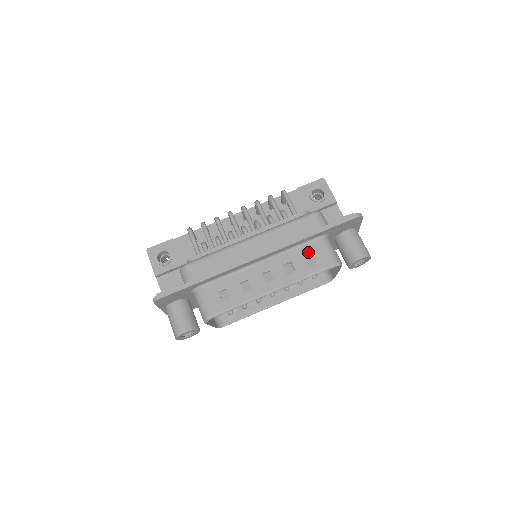
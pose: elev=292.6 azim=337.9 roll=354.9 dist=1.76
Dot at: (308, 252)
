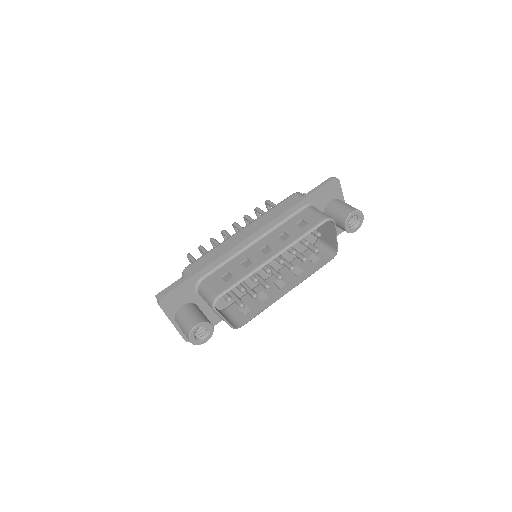
Dot at: (298, 220)
